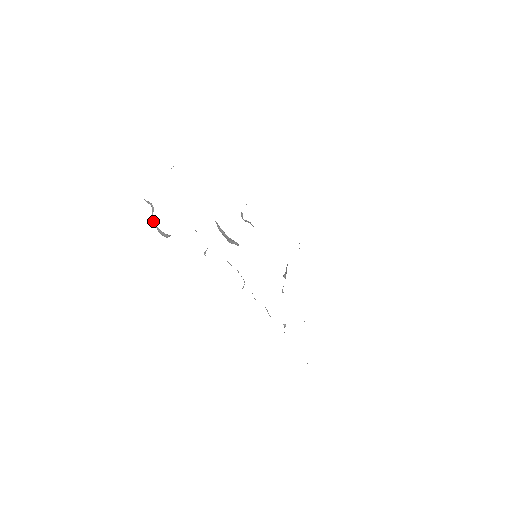
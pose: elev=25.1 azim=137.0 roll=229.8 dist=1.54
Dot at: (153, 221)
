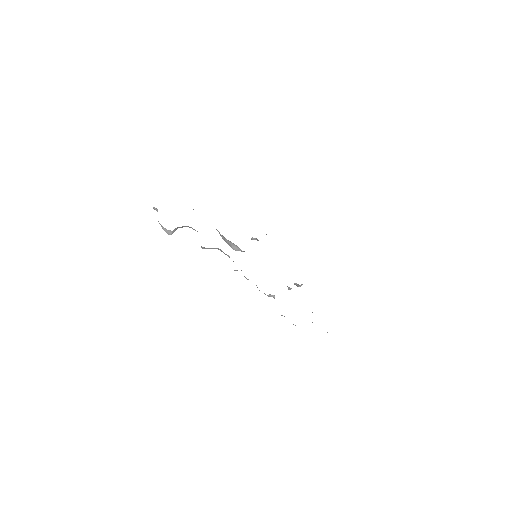
Dot at: (158, 221)
